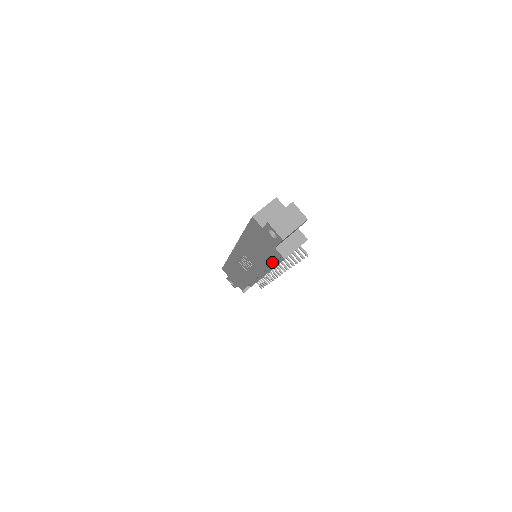
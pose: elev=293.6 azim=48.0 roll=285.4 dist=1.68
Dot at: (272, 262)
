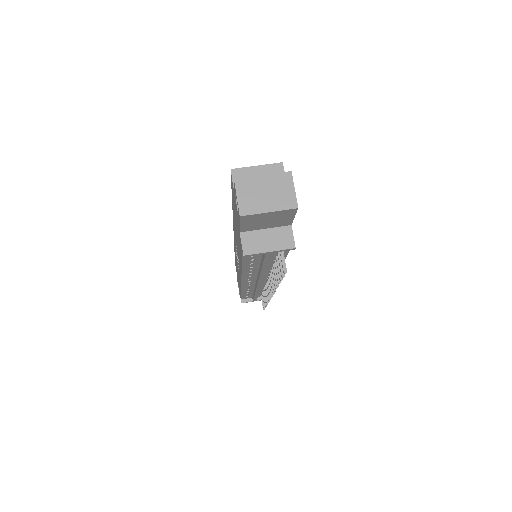
Dot at: (241, 259)
